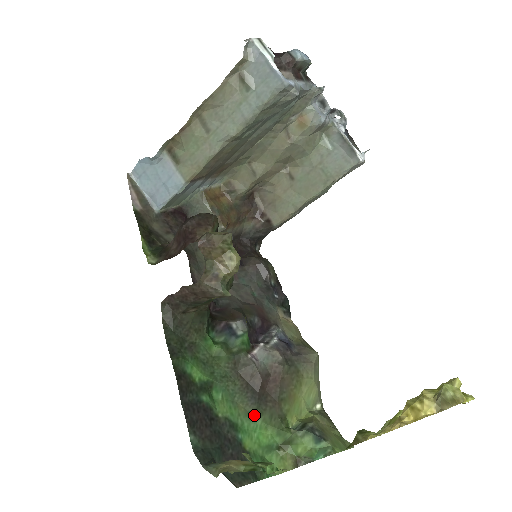
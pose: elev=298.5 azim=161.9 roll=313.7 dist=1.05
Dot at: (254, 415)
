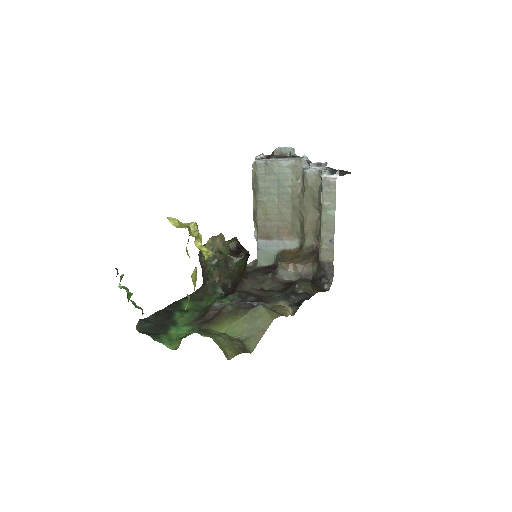
Dot at: (191, 325)
